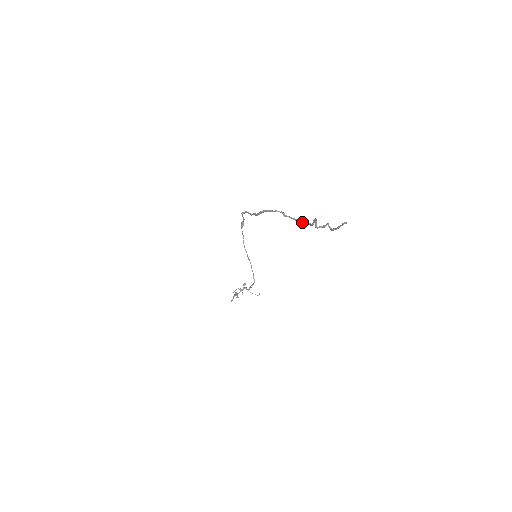
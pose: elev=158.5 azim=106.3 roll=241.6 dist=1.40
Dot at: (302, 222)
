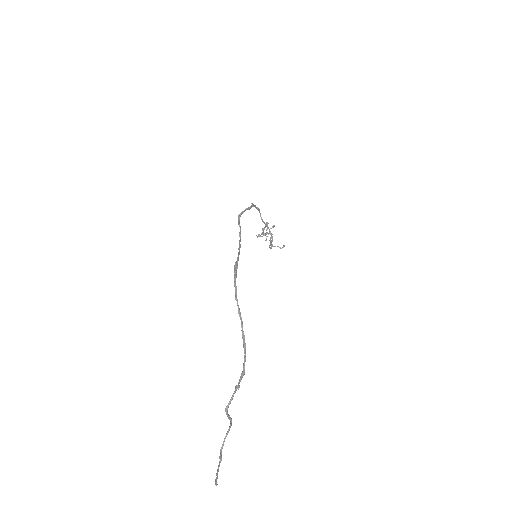
Dot at: (244, 350)
